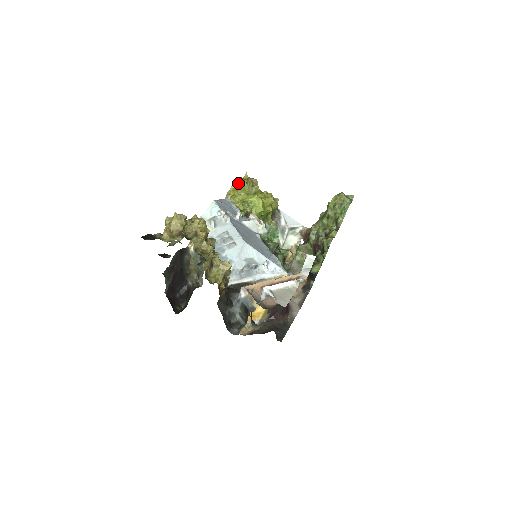
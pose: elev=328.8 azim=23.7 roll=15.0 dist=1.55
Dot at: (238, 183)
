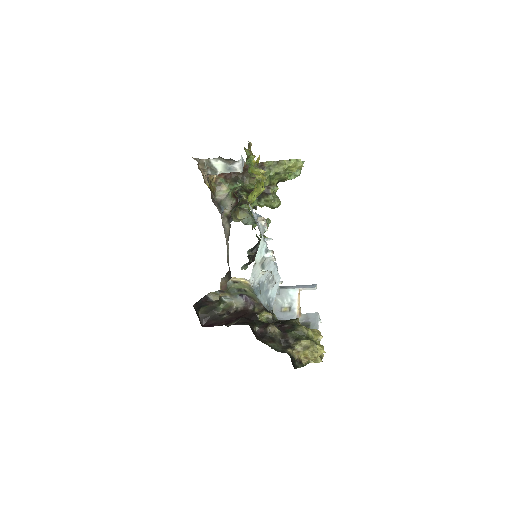
Dot at: occluded
